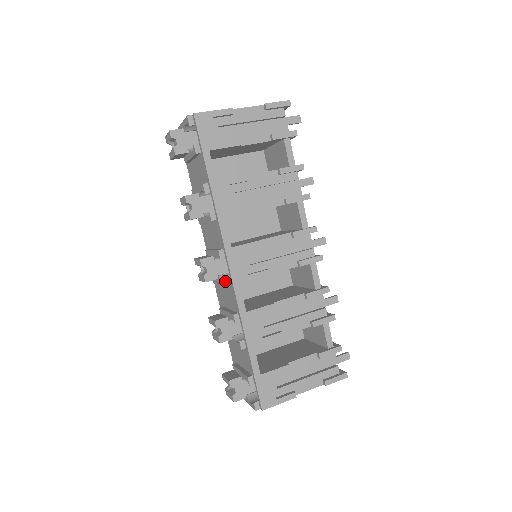
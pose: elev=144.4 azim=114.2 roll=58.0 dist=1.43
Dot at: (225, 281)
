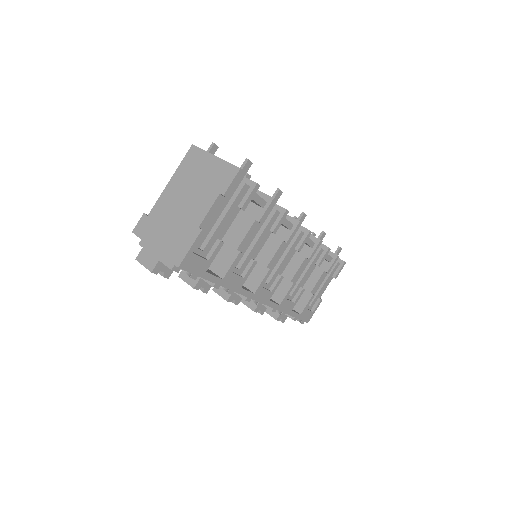
Dot at: occluded
